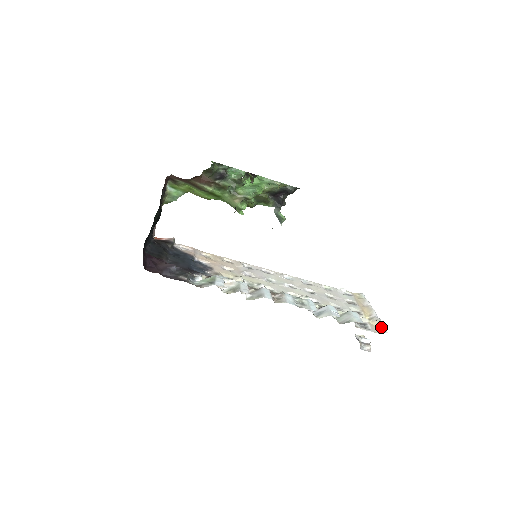
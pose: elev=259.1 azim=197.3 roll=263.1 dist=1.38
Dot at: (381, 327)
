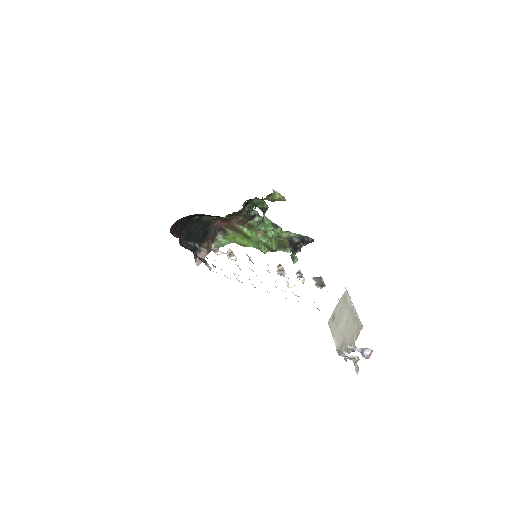
Dot at: occluded
